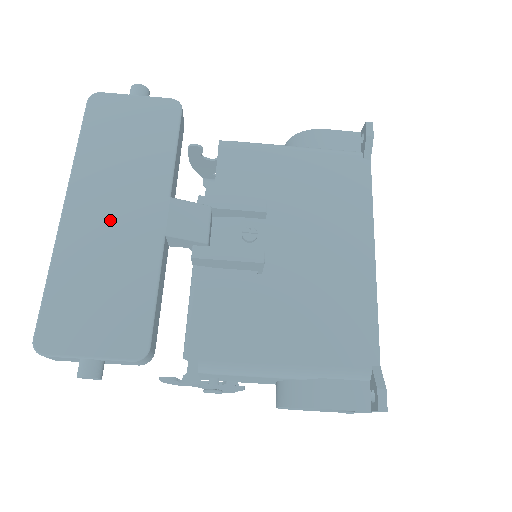
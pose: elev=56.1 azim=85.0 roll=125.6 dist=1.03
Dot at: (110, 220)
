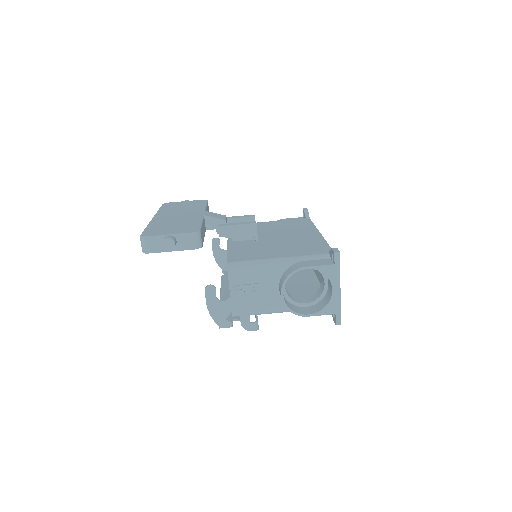
Dot at: (176, 216)
